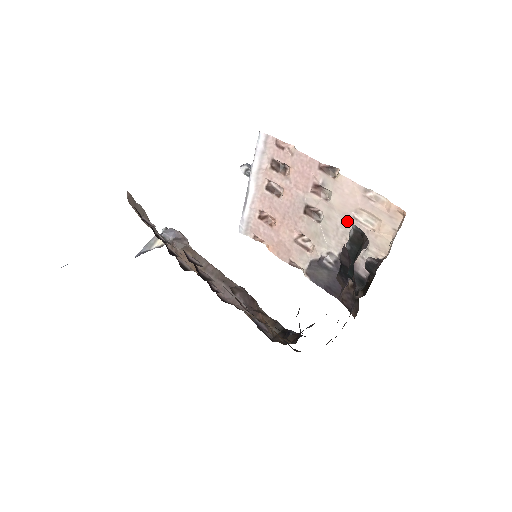
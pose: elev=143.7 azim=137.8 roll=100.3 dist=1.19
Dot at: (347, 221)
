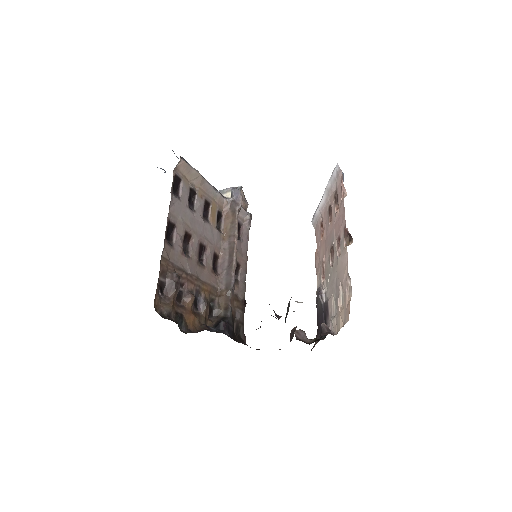
Dot at: (337, 284)
